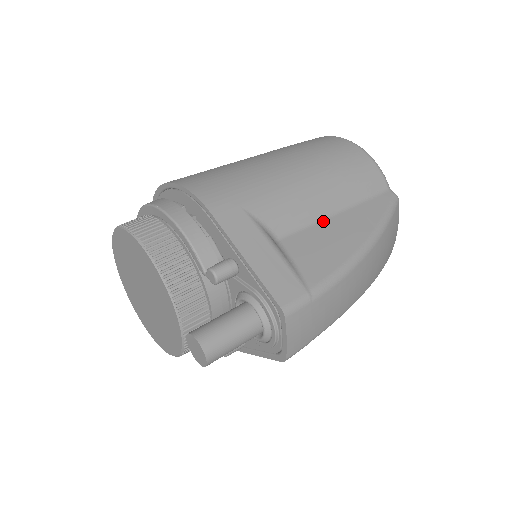
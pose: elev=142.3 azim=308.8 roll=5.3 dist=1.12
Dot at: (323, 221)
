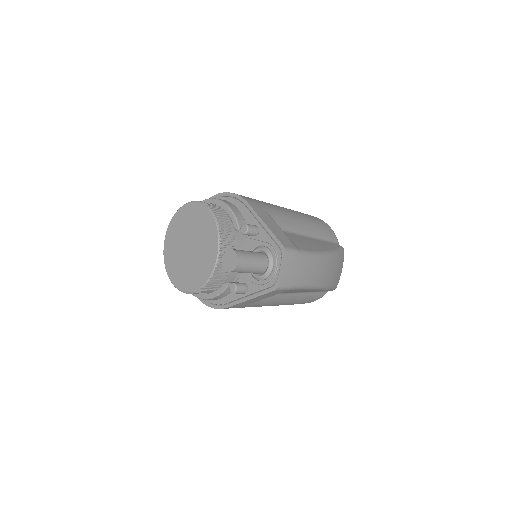
Dot at: (304, 236)
